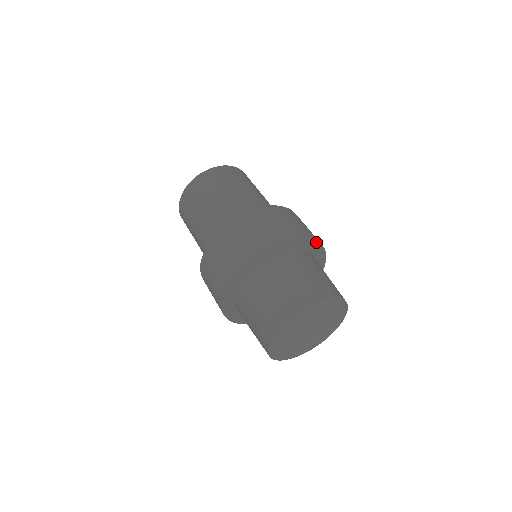
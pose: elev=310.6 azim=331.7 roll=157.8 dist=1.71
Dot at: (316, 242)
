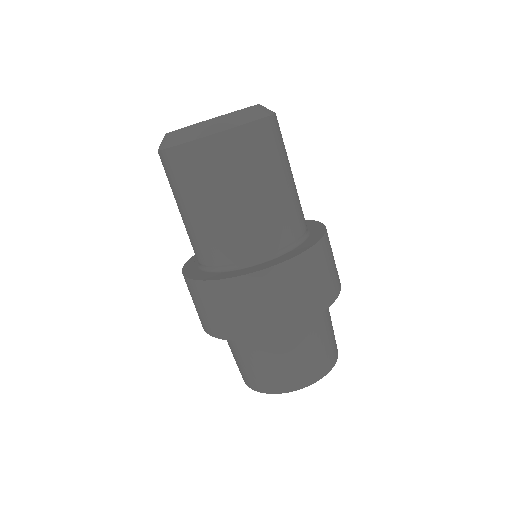
Dot at: (325, 308)
